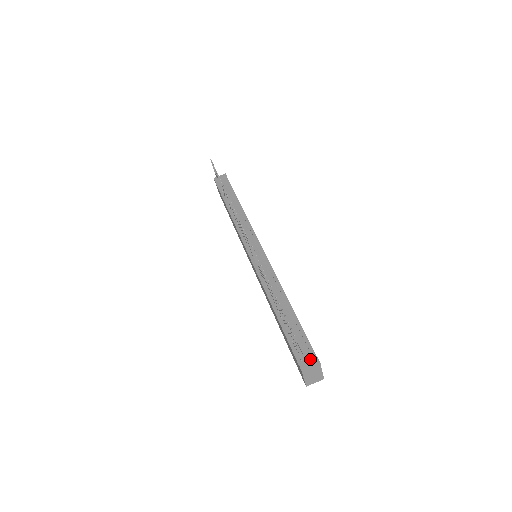
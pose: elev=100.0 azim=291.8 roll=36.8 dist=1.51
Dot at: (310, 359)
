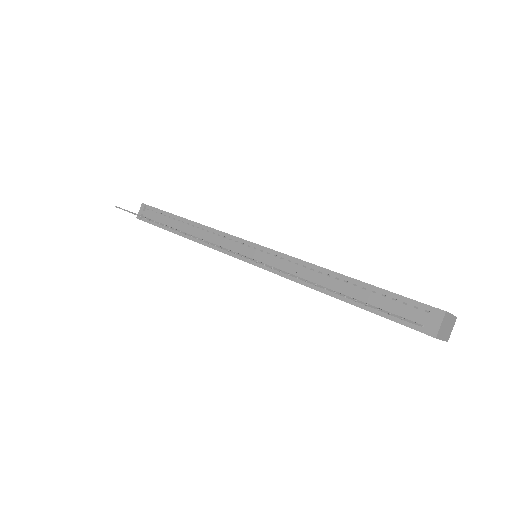
Dot at: (430, 317)
